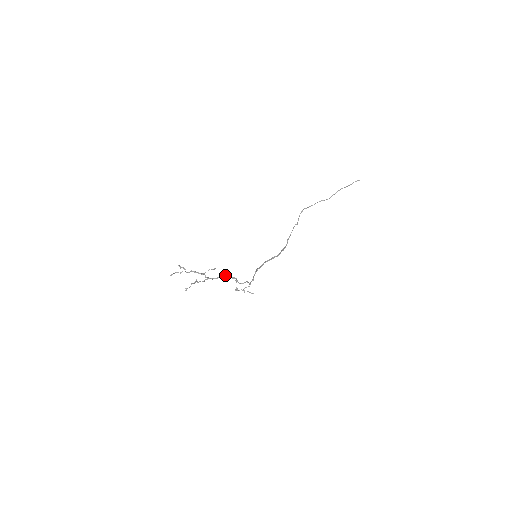
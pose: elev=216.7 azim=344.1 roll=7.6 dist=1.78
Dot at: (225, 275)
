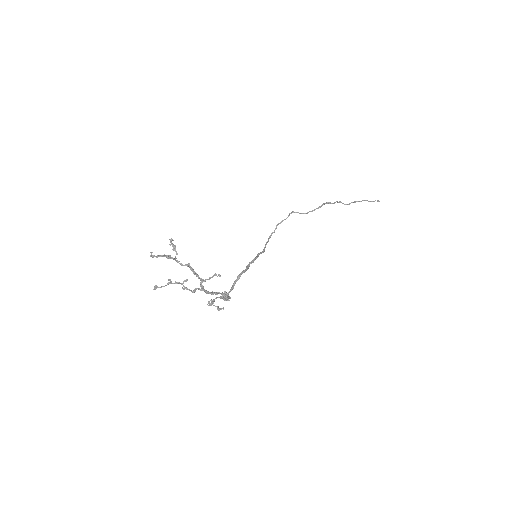
Dot at: (226, 293)
